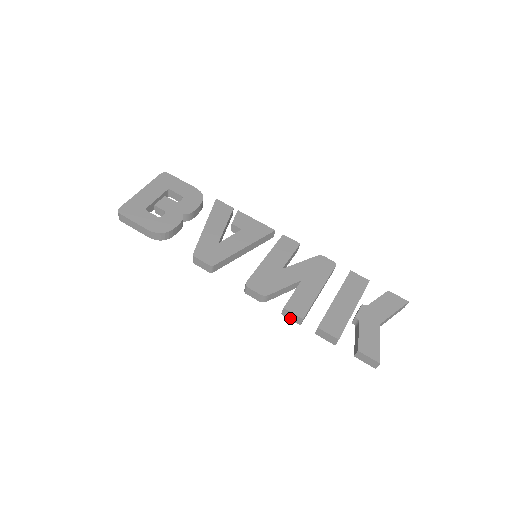
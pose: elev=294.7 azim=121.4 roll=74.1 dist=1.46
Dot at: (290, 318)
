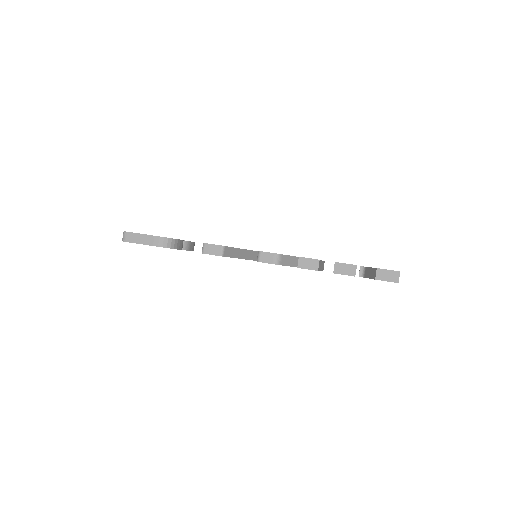
Dot at: (307, 267)
